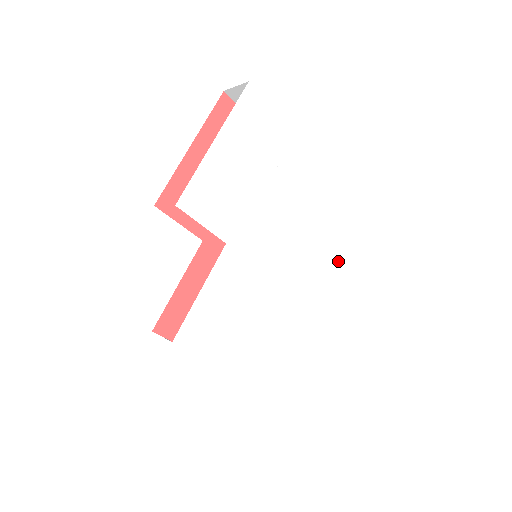
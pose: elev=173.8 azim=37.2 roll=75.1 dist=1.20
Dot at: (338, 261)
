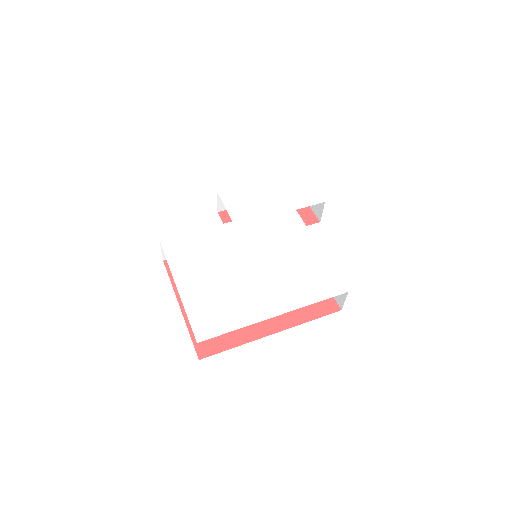
Dot at: (322, 289)
